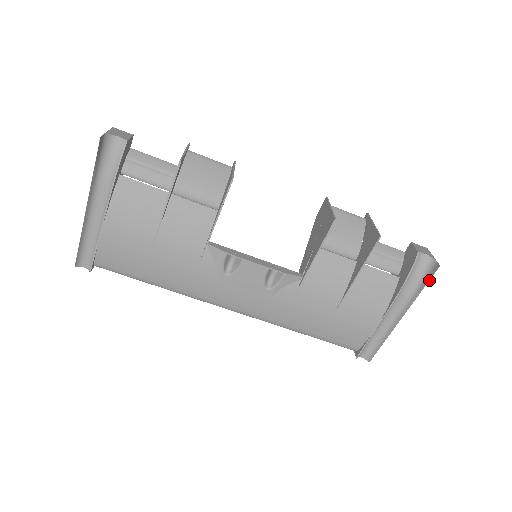
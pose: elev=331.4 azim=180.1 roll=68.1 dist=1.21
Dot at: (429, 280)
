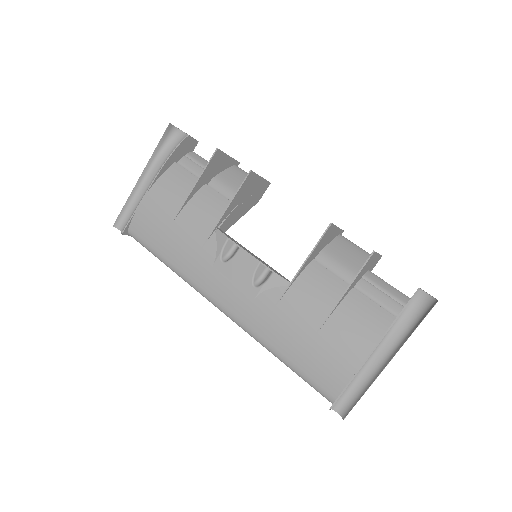
Dot at: (424, 317)
